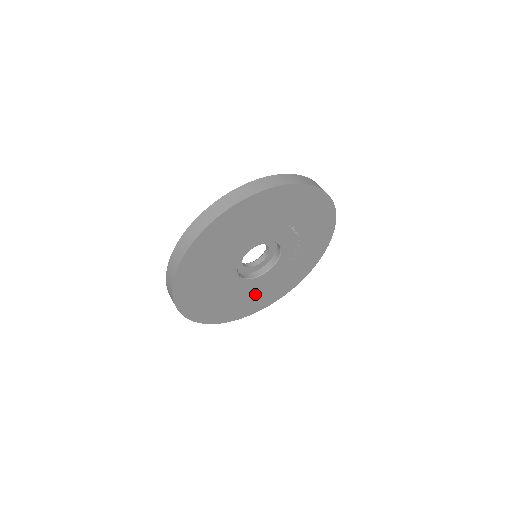
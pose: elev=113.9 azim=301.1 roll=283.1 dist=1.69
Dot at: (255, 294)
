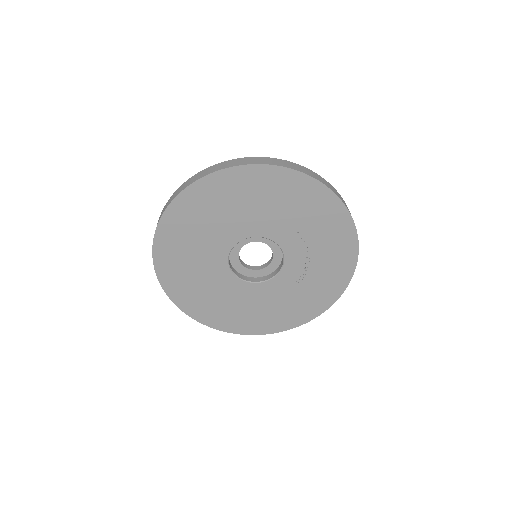
Dot at: (245, 306)
